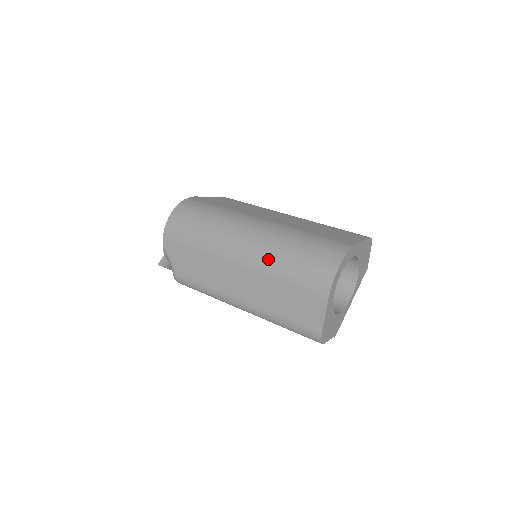
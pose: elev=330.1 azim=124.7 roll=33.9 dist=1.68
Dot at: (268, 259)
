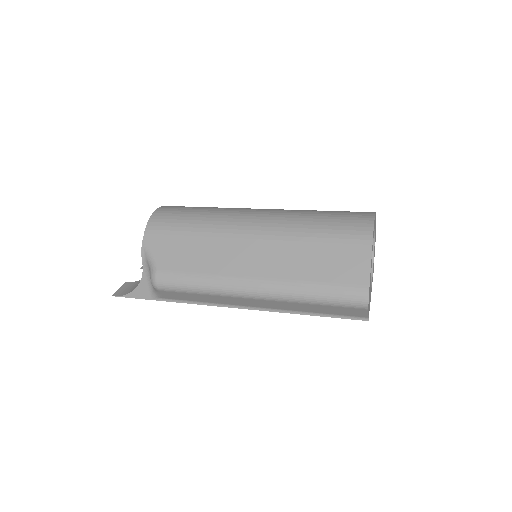
Dot at: (291, 223)
